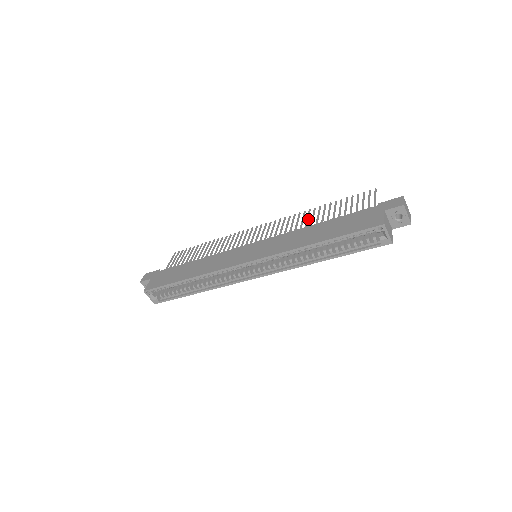
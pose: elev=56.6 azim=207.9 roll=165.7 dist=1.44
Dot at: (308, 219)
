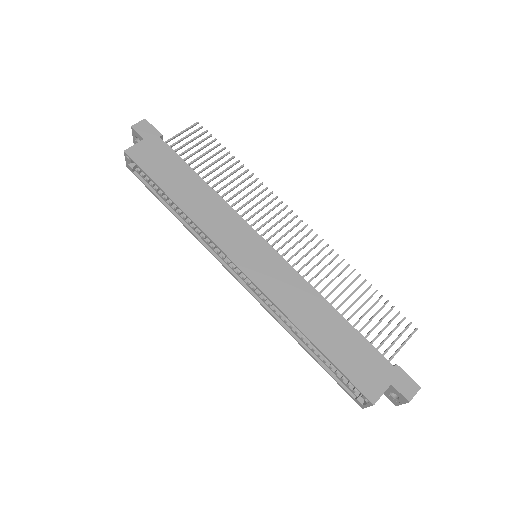
Dot at: occluded
